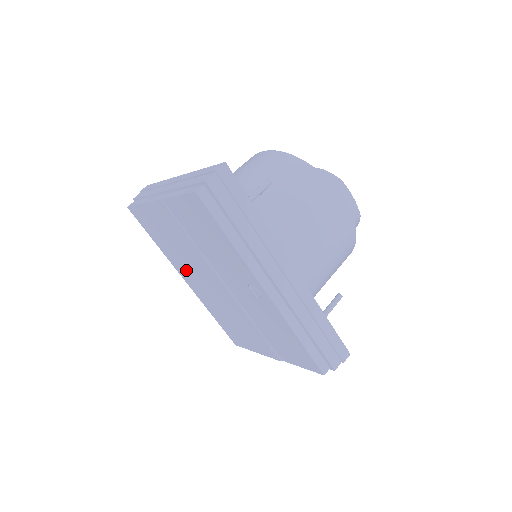
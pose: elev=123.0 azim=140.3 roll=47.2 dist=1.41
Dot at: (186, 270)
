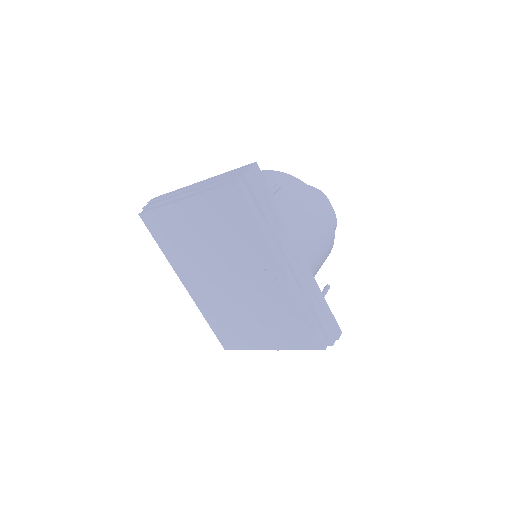
Dot at: (191, 272)
